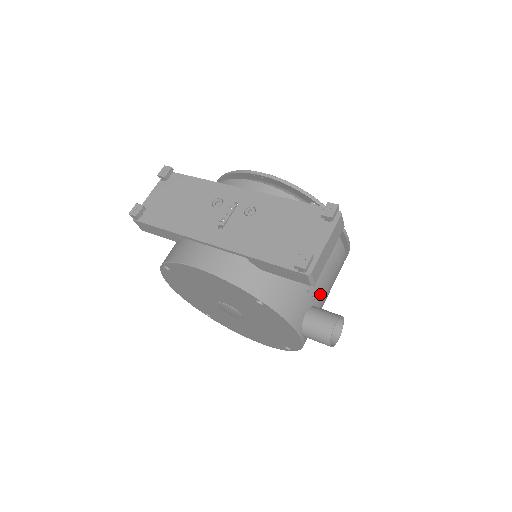
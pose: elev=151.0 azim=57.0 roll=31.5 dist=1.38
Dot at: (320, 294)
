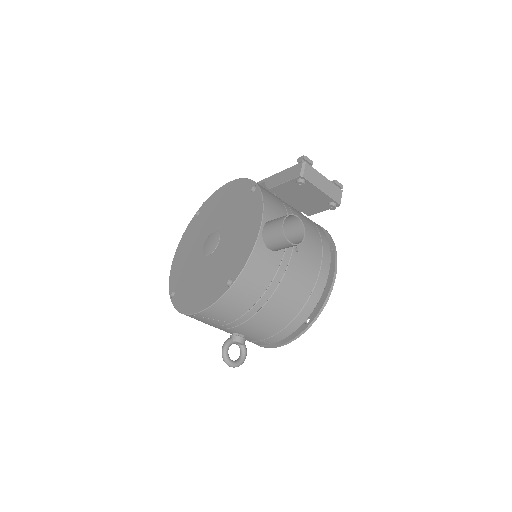
Dot at: occluded
